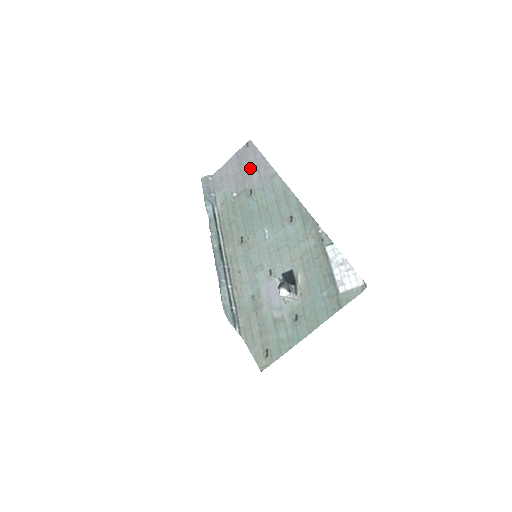
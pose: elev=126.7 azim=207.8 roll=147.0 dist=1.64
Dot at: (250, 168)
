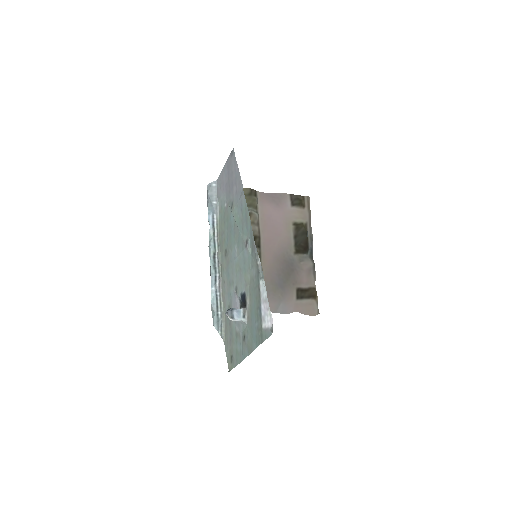
Dot at: (232, 180)
